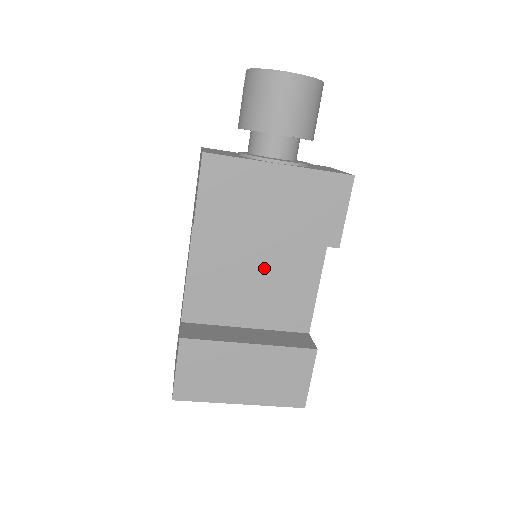
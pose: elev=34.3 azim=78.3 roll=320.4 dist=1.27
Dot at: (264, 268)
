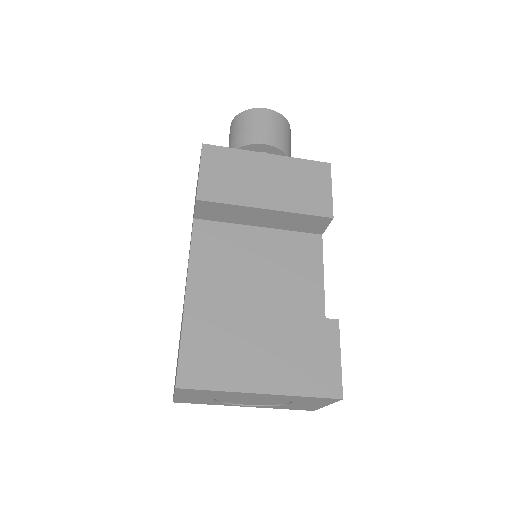
Dot at: (266, 260)
